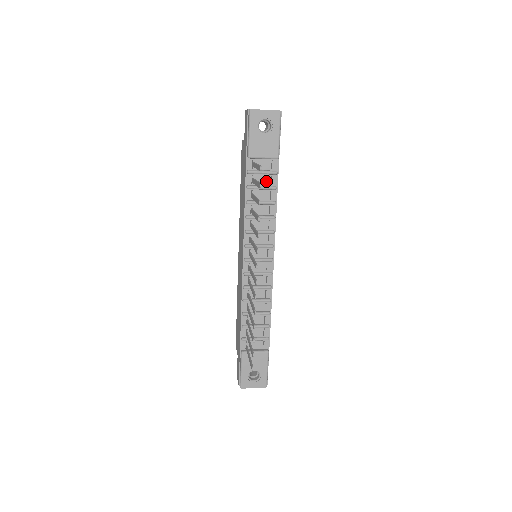
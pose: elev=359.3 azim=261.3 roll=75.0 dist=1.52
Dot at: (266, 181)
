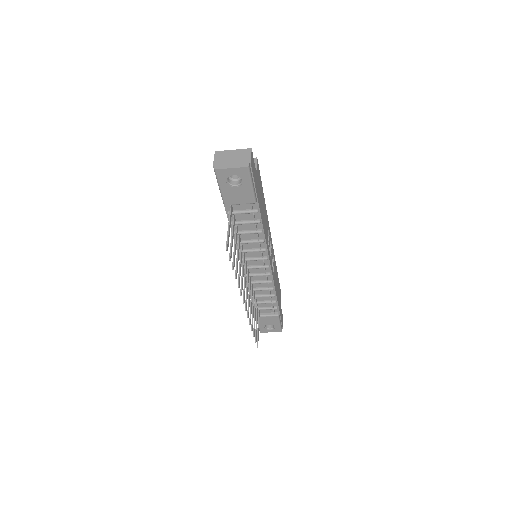
Dot at: (249, 217)
